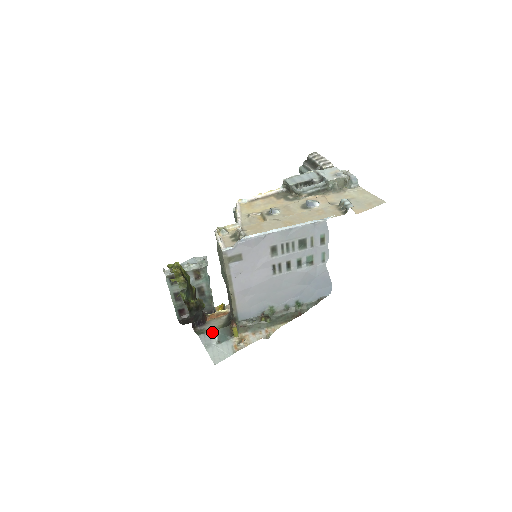
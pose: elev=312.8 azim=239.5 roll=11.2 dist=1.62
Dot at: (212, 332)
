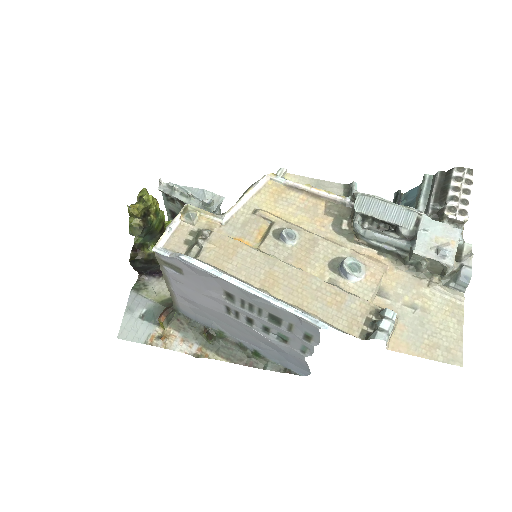
Dot at: (146, 299)
